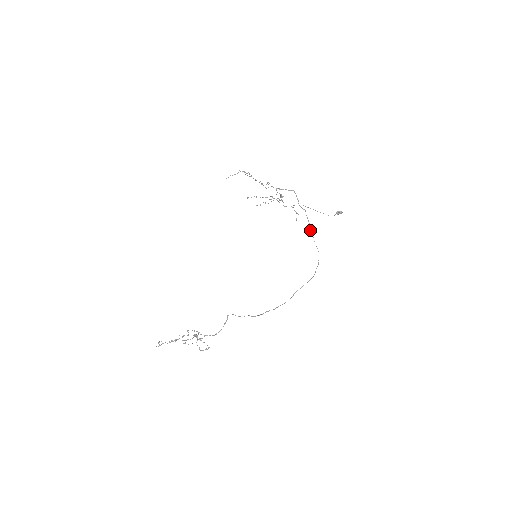
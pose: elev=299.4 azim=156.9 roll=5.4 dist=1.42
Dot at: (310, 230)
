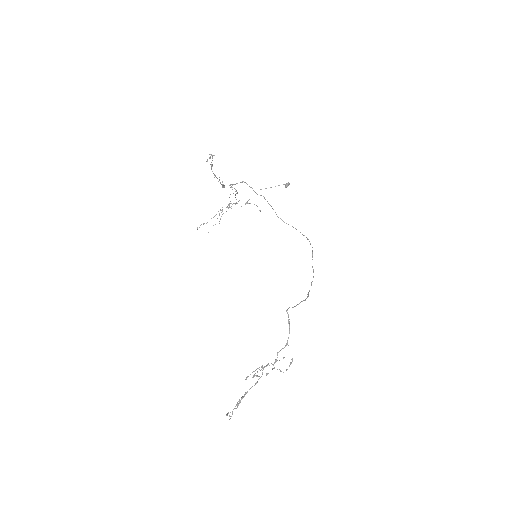
Dot at: occluded
